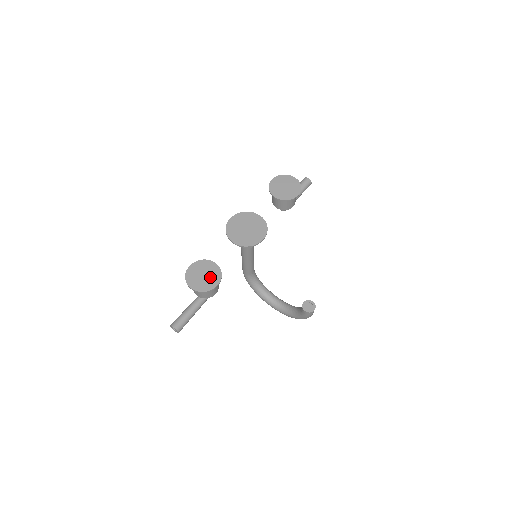
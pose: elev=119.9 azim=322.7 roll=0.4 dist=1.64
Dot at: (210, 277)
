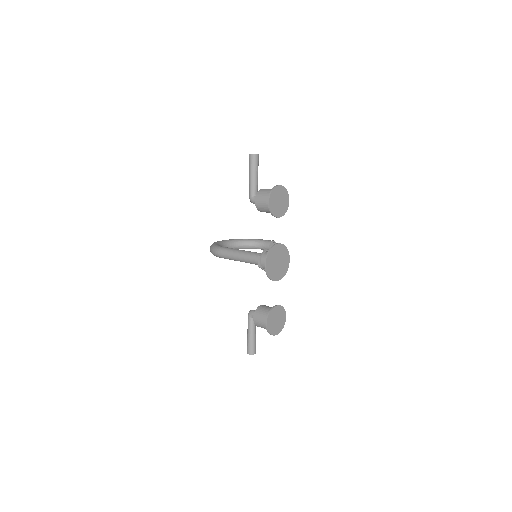
Dot at: (280, 317)
